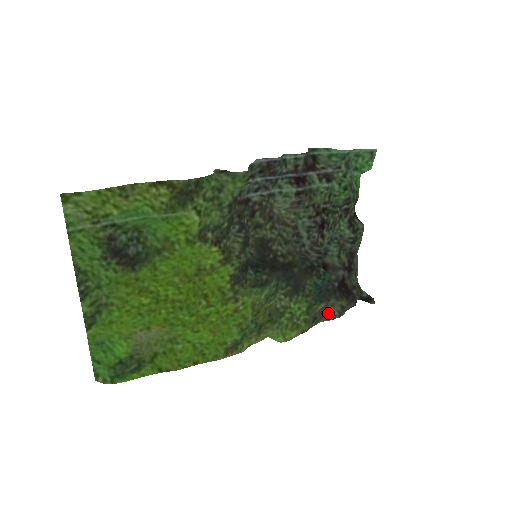
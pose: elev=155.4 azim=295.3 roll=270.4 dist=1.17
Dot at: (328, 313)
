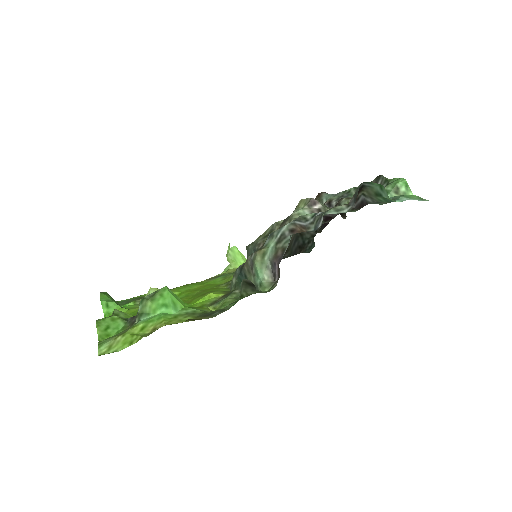
Dot at: occluded
